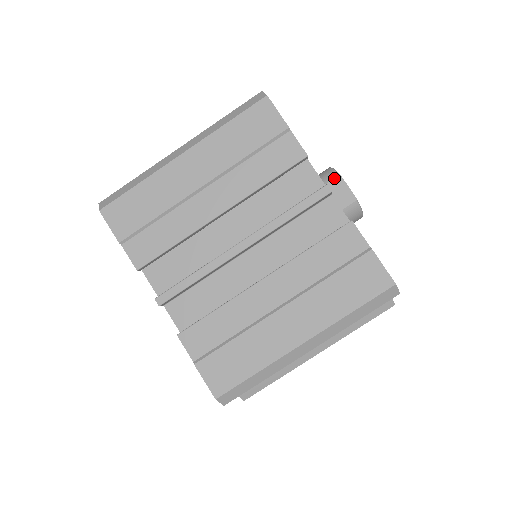
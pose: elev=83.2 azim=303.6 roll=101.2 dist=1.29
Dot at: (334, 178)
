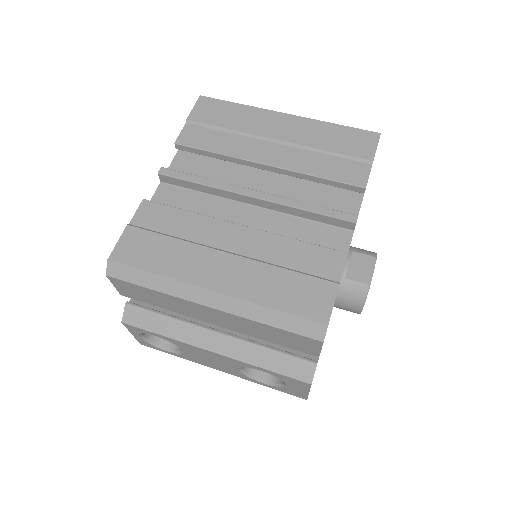
Dot at: (370, 255)
